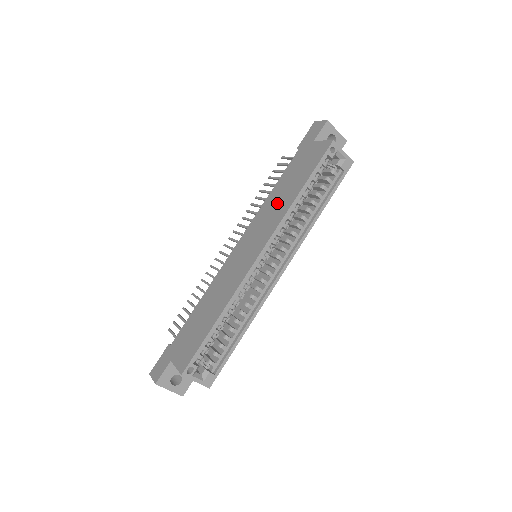
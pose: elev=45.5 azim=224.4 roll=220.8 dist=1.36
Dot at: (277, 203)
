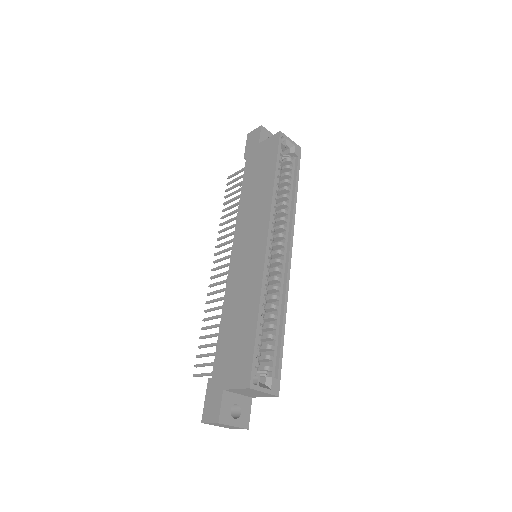
Dot at: (255, 200)
